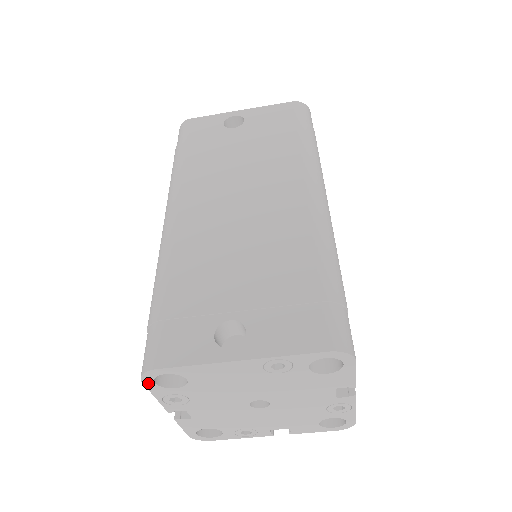
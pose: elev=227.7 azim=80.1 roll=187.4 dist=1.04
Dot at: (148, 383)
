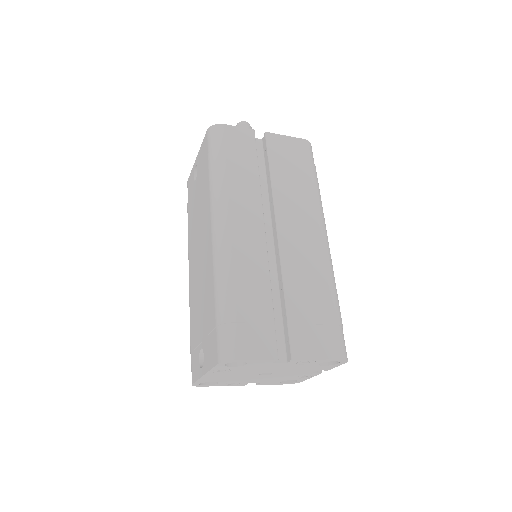
Dot at: (205, 386)
